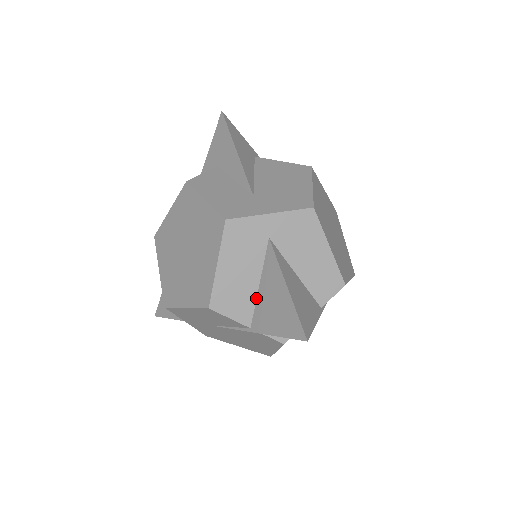
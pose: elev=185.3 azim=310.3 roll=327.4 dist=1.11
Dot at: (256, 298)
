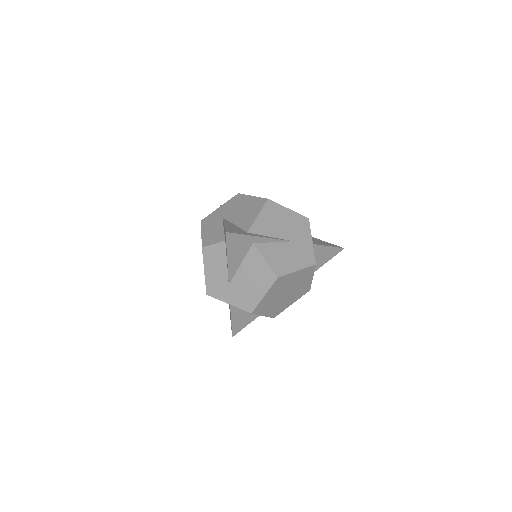
Dot at: occluded
